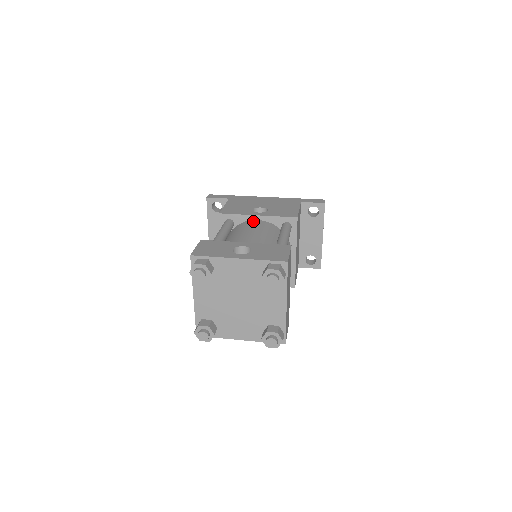
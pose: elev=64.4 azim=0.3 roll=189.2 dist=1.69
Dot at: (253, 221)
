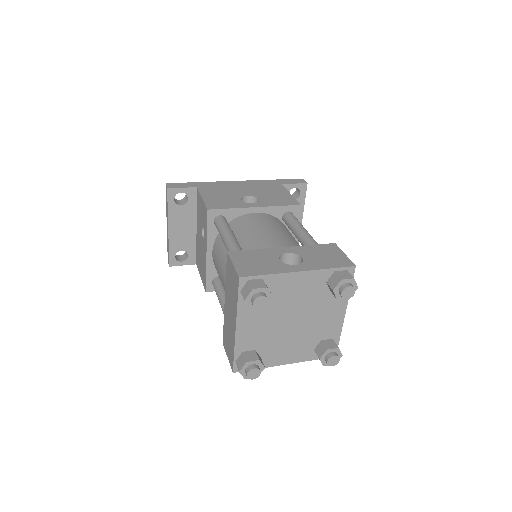
Dot at: (252, 215)
